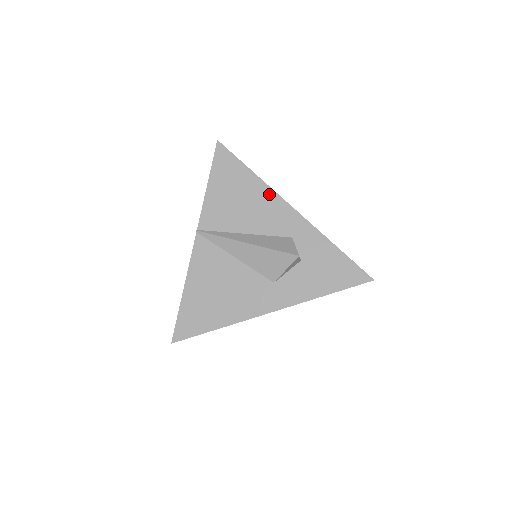
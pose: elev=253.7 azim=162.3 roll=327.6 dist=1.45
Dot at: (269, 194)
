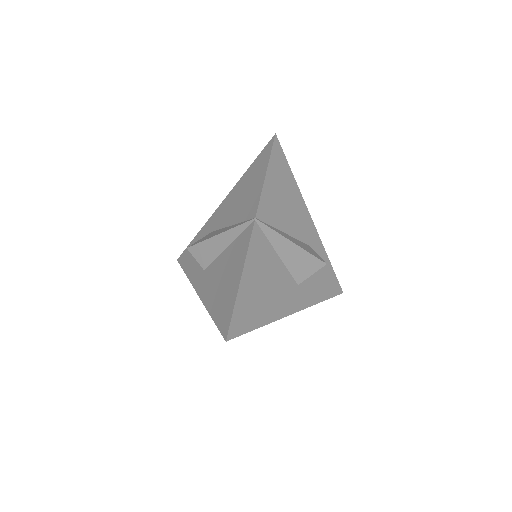
Dot at: (301, 202)
